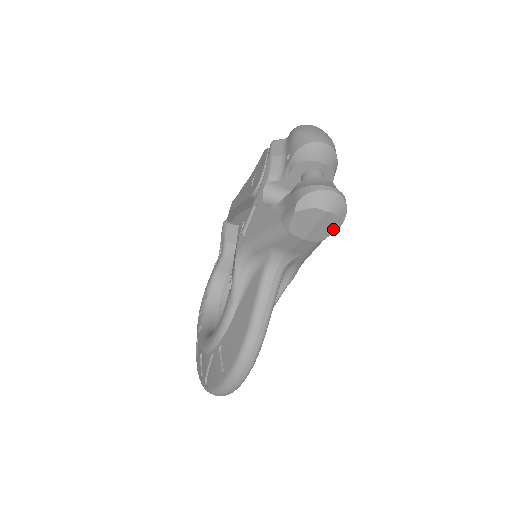
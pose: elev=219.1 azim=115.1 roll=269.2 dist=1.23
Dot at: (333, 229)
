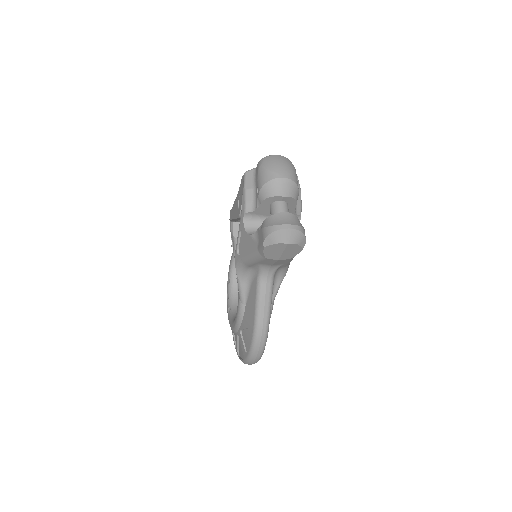
Dot at: (299, 250)
